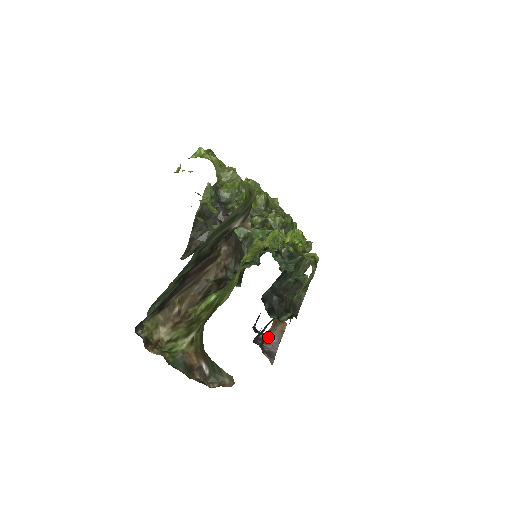
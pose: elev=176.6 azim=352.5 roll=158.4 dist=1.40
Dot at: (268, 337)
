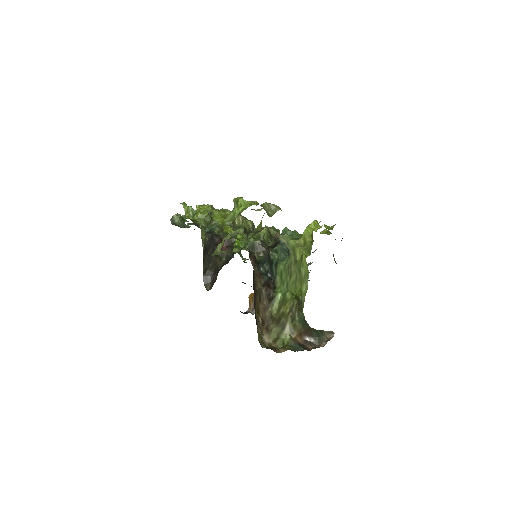
Dot at: occluded
